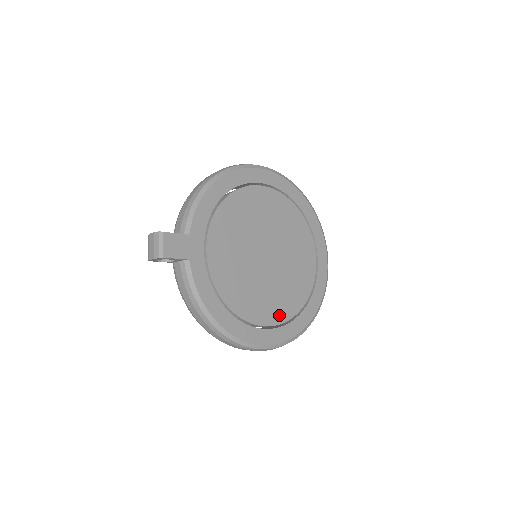
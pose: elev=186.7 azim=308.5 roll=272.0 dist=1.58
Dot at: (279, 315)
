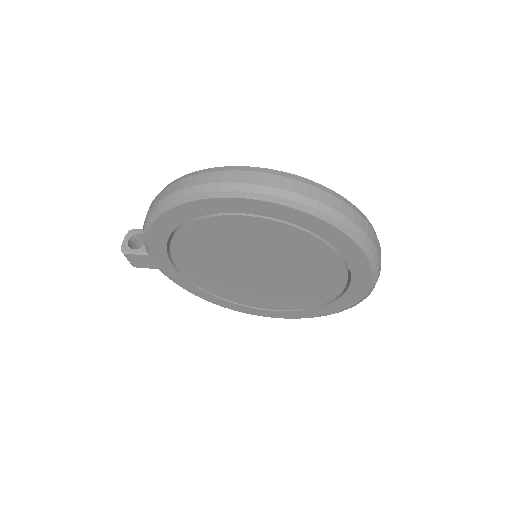
Dot at: (284, 305)
